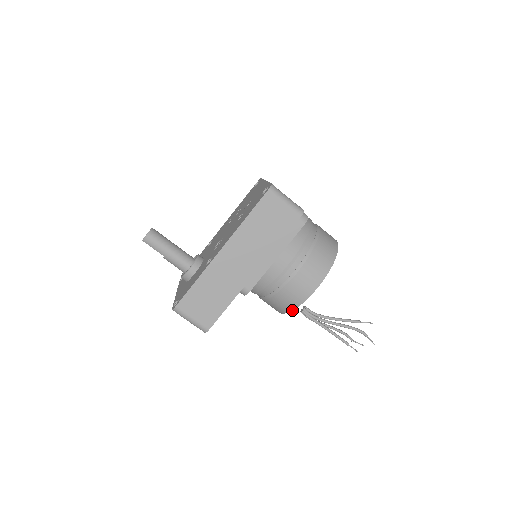
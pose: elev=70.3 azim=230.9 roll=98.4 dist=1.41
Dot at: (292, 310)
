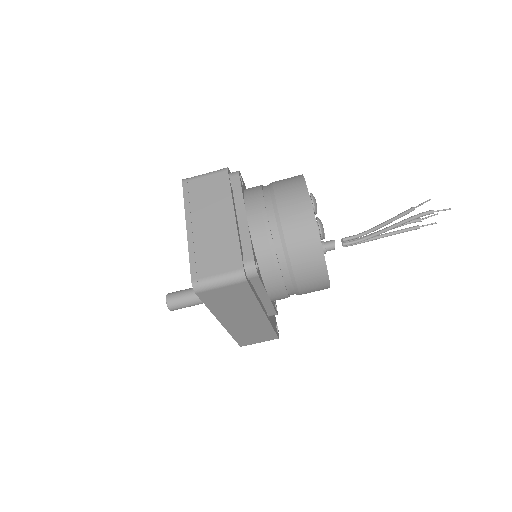
Dot at: occluded
